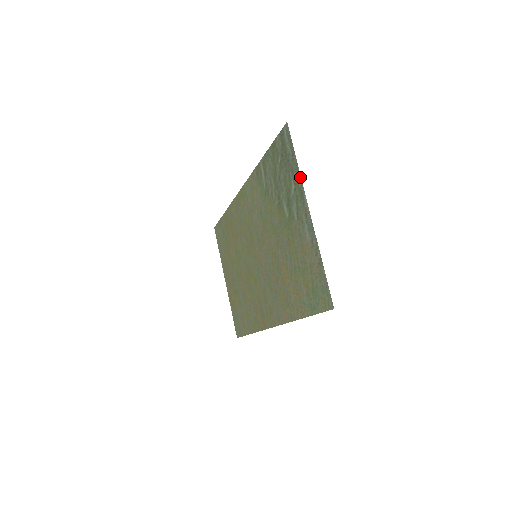
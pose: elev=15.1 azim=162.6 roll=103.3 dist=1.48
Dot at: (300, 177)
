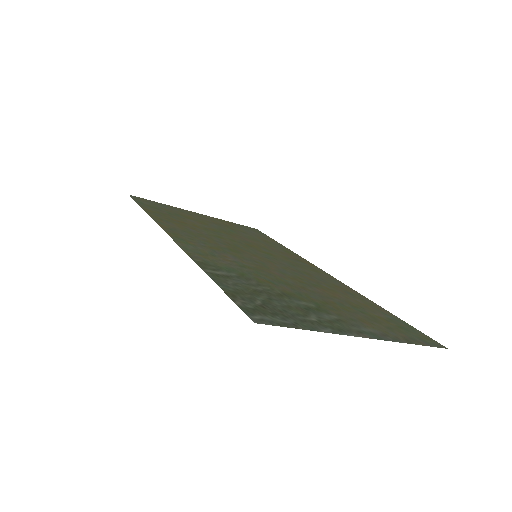
Dot at: occluded
